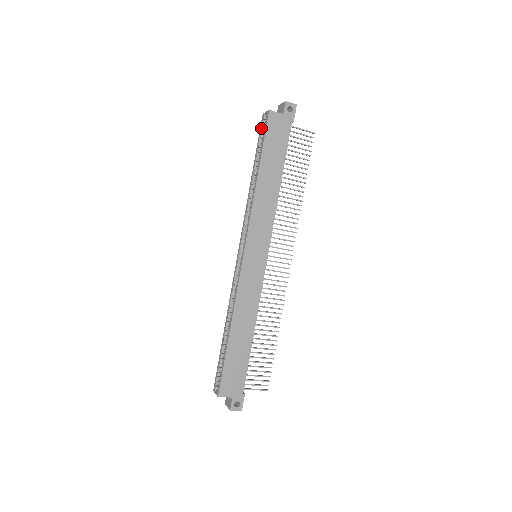
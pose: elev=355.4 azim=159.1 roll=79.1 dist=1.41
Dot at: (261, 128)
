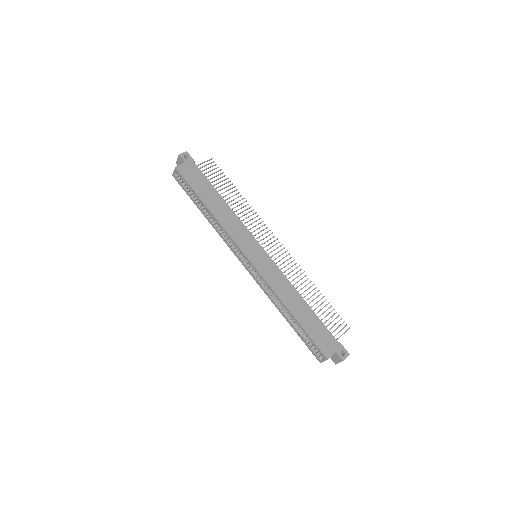
Dot at: (180, 183)
